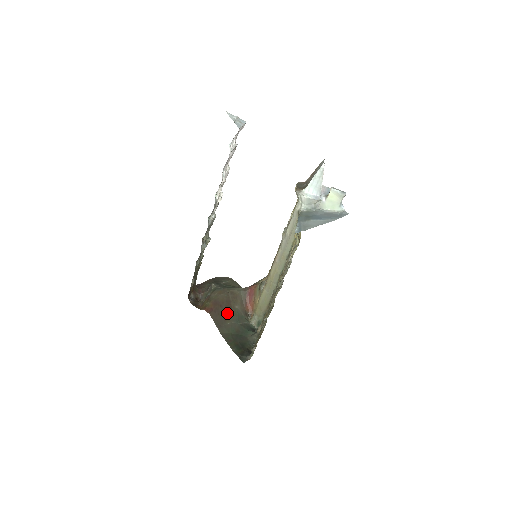
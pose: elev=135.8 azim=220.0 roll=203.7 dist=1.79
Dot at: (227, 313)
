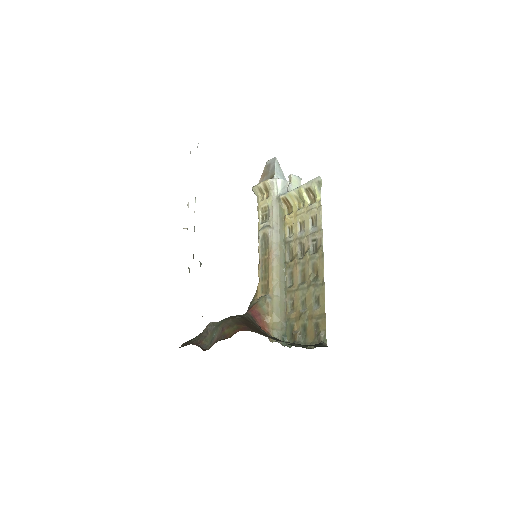
Dot at: (259, 329)
